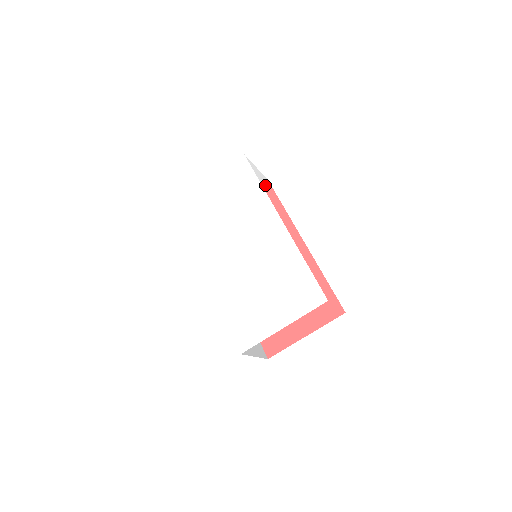
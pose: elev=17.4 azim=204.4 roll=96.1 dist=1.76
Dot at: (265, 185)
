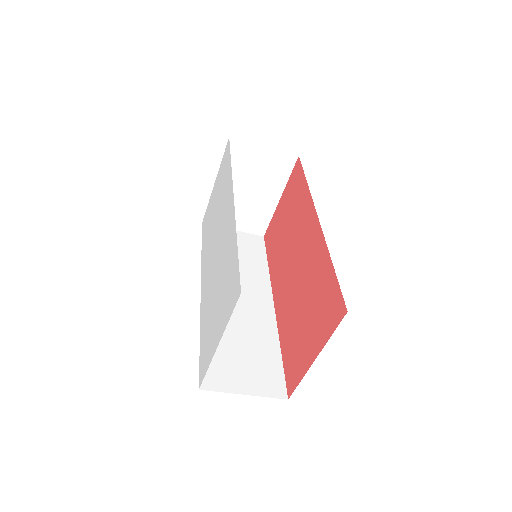
Dot at: (297, 164)
